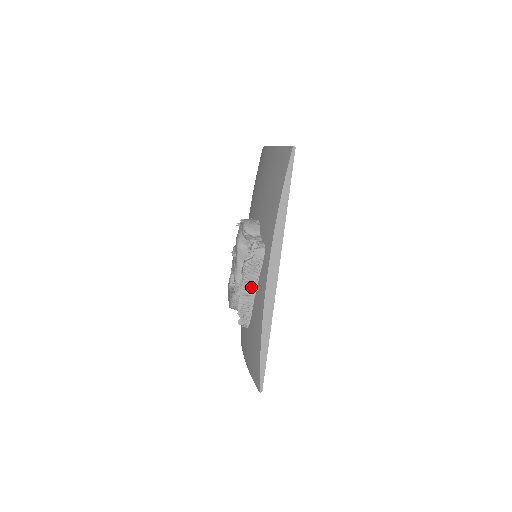
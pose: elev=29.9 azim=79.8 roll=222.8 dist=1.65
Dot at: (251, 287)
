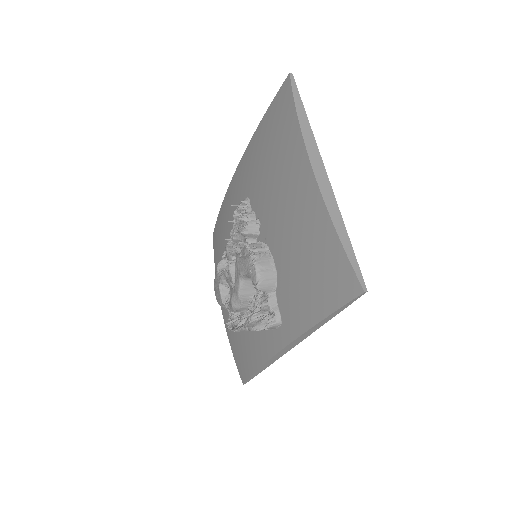
Dot at: occluded
